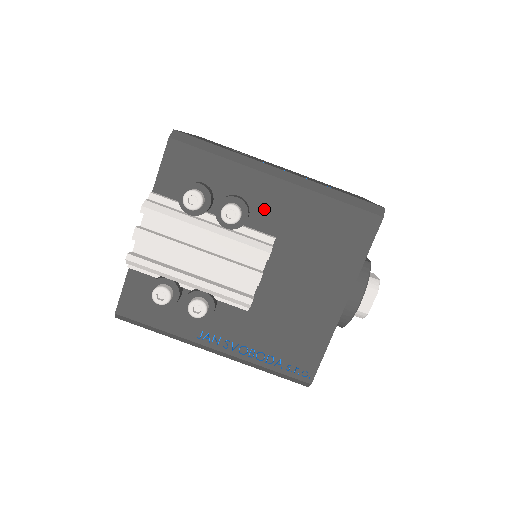
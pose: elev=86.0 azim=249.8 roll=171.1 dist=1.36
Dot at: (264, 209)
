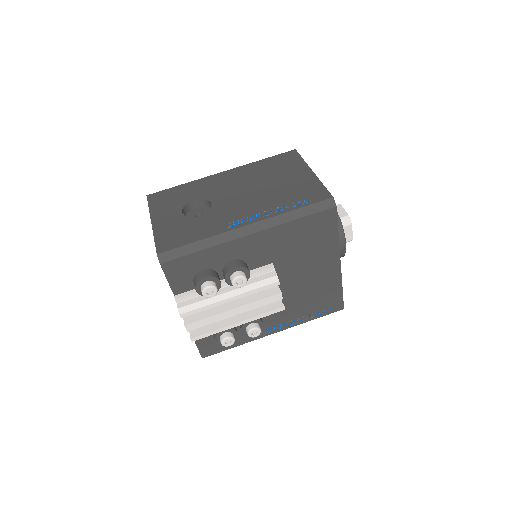
Dot at: (254, 255)
